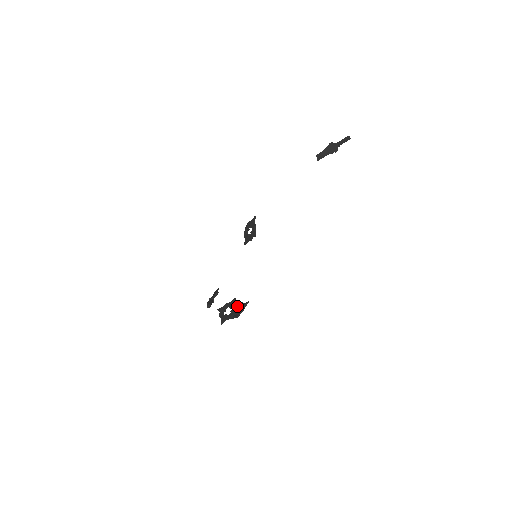
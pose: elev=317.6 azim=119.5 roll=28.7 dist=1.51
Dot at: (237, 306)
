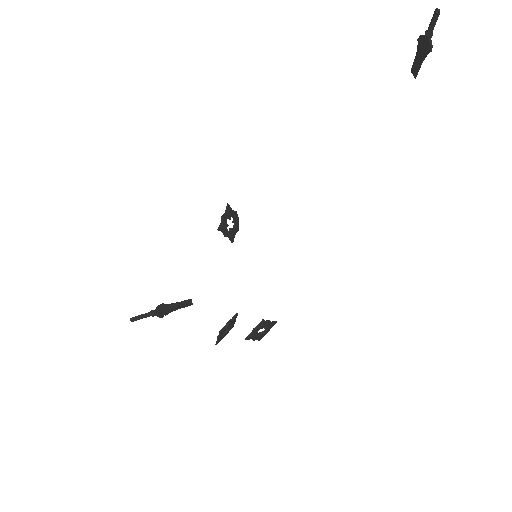
Dot at: (229, 323)
